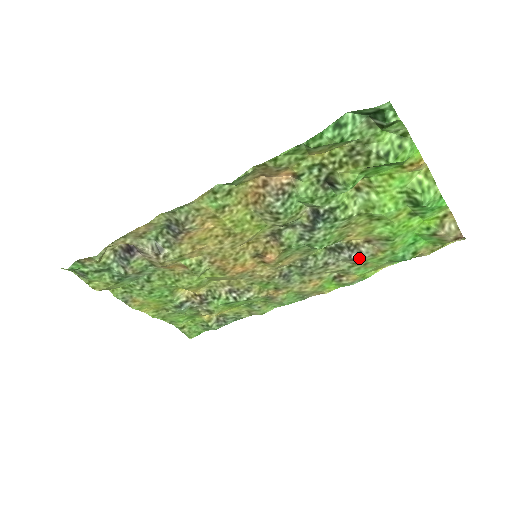
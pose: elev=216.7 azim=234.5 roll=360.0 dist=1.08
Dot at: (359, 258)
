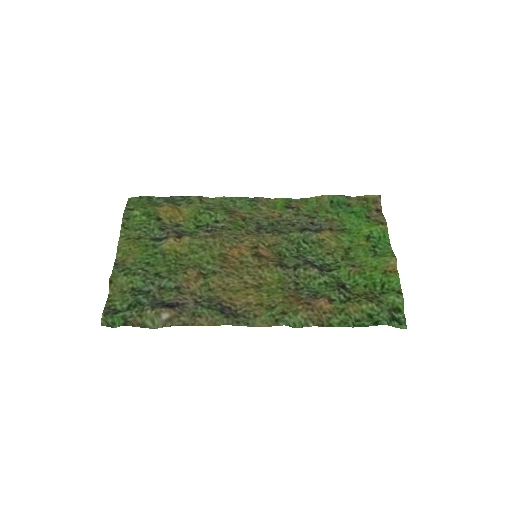
Dot at: (317, 223)
